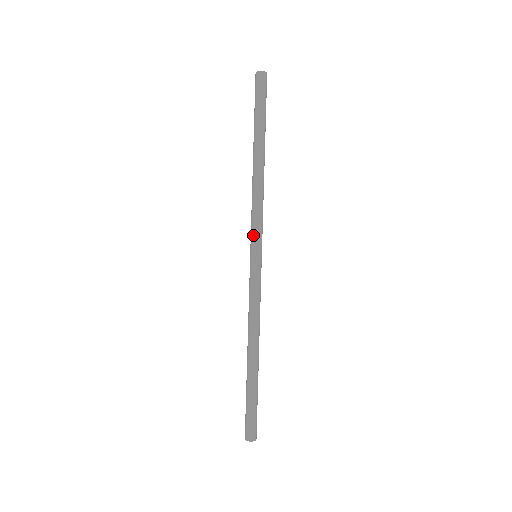
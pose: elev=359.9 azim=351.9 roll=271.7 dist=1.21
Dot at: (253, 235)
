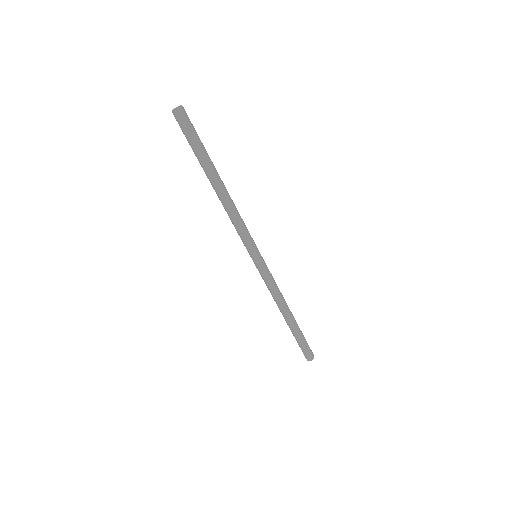
Dot at: (250, 244)
